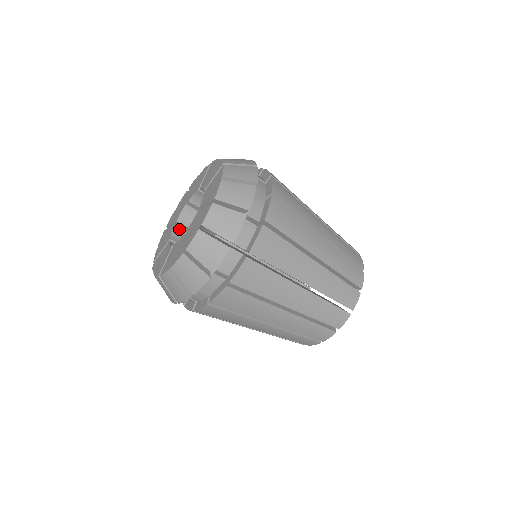
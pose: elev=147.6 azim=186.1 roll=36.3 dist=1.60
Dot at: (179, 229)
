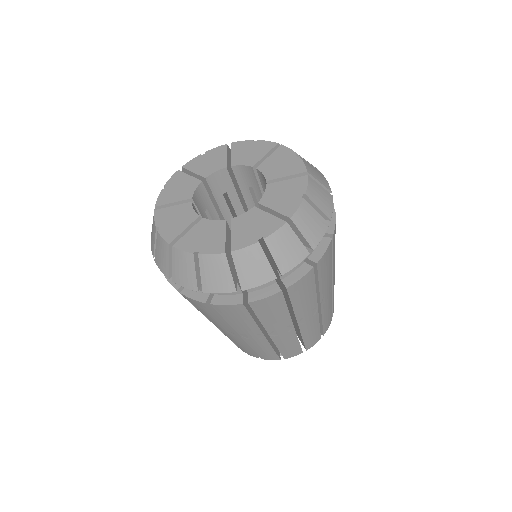
Dot at: (195, 209)
